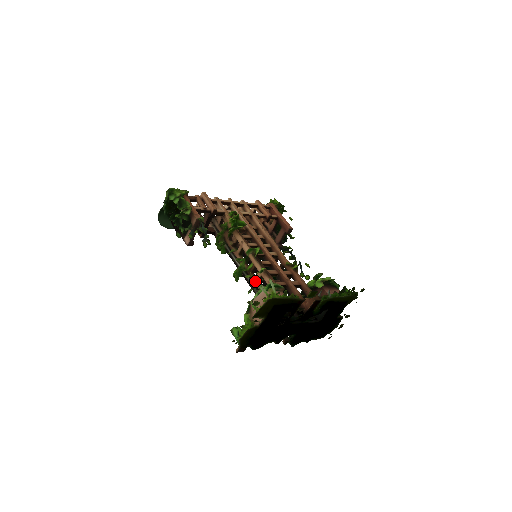
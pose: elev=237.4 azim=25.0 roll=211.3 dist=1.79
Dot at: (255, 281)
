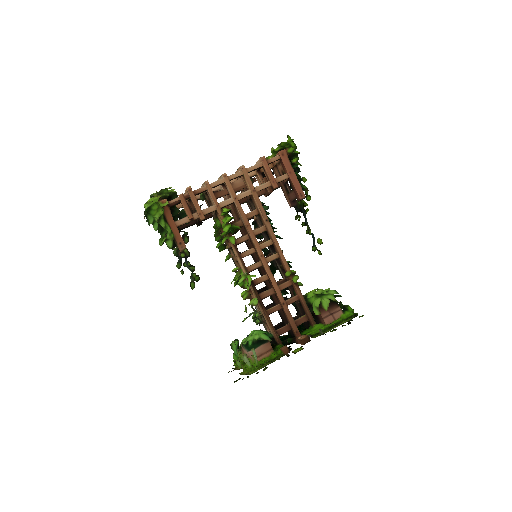
Dot at: occluded
